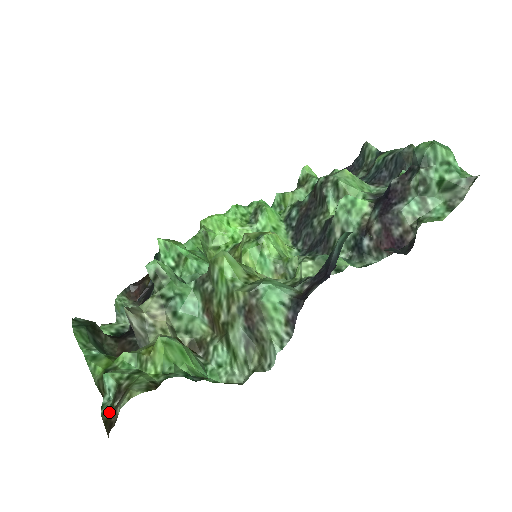
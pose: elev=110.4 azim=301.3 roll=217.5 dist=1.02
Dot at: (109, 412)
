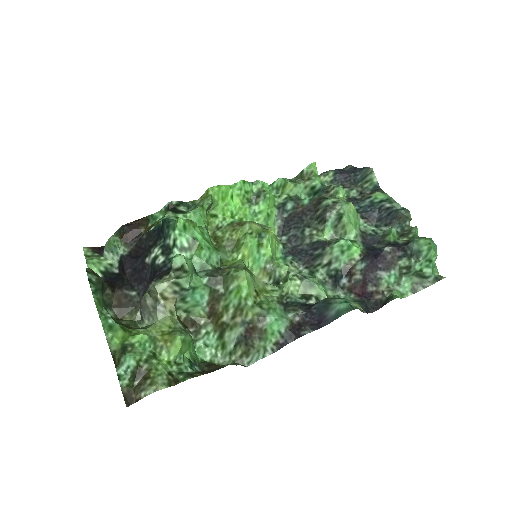
Dot at: (129, 388)
